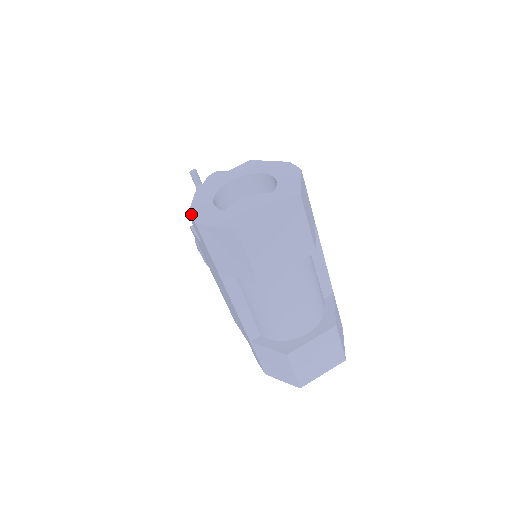
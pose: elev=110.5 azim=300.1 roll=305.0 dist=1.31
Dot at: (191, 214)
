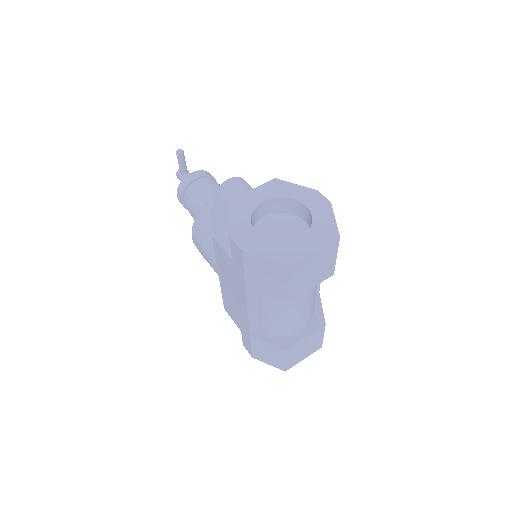
Dot at: (233, 237)
